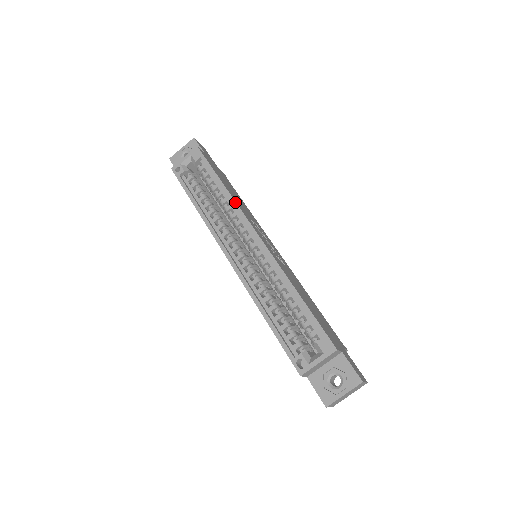
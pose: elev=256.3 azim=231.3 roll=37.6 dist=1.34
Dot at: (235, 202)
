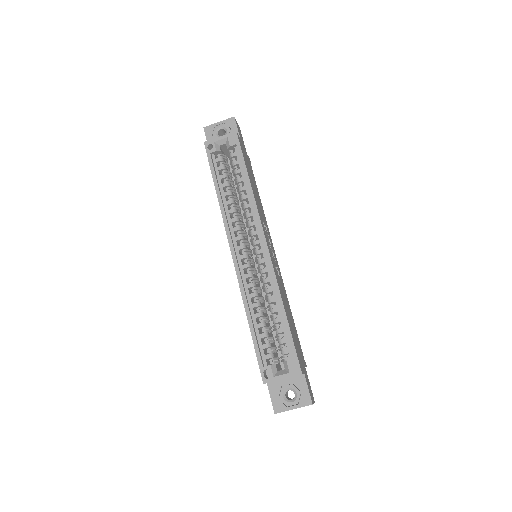
Dot at: (256, 204)
